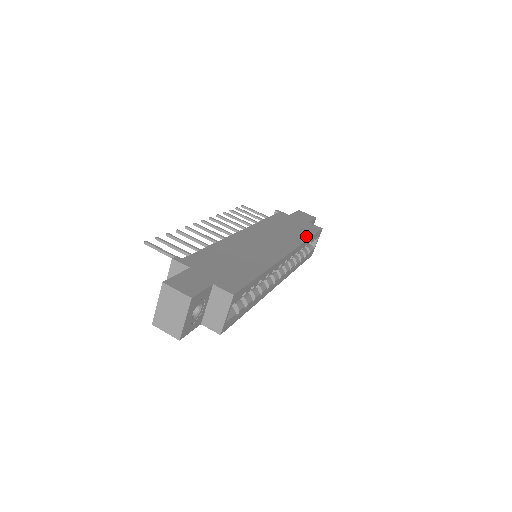
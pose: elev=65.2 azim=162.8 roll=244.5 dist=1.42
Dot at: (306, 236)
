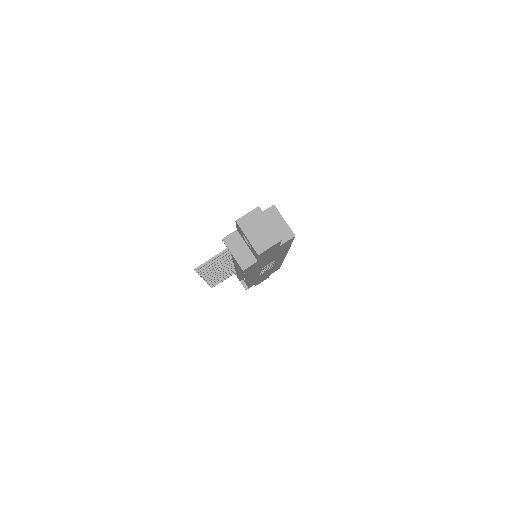
Dot at: occluded
